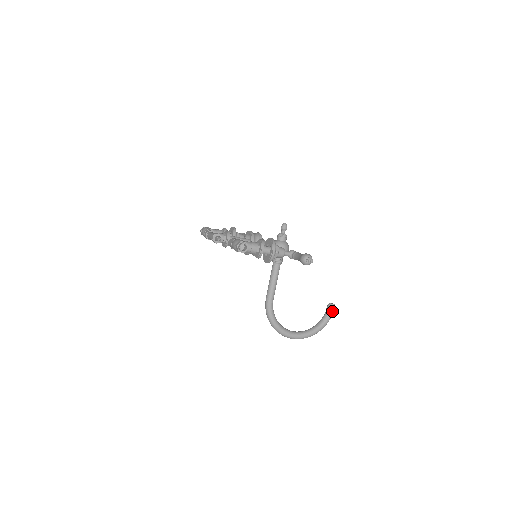
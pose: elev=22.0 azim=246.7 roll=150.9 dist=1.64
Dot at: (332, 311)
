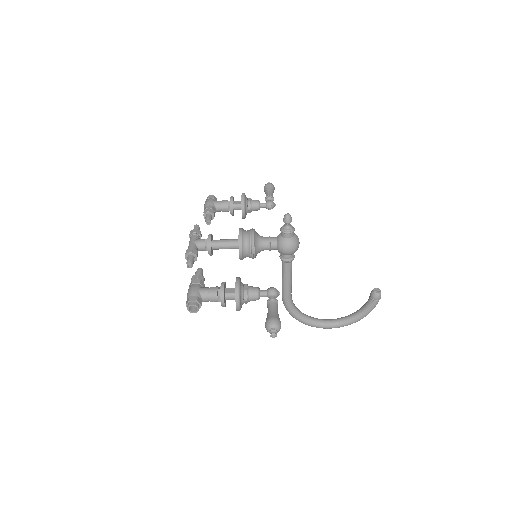
Dot at: (376, 300)
